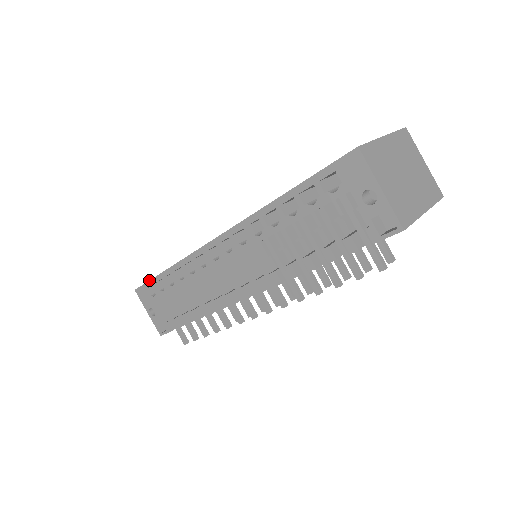
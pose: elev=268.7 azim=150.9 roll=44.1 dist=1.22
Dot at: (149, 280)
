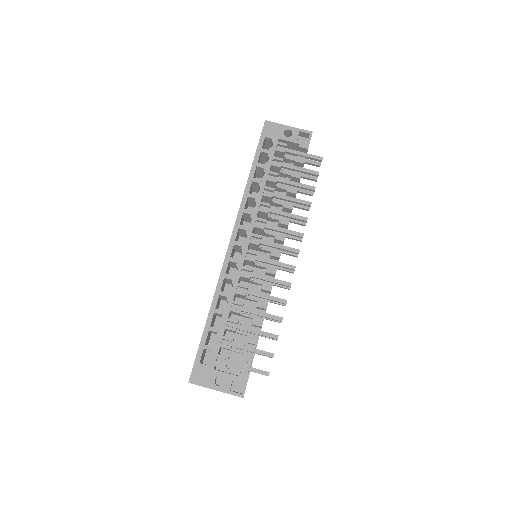
Dot at: (198, 348)
